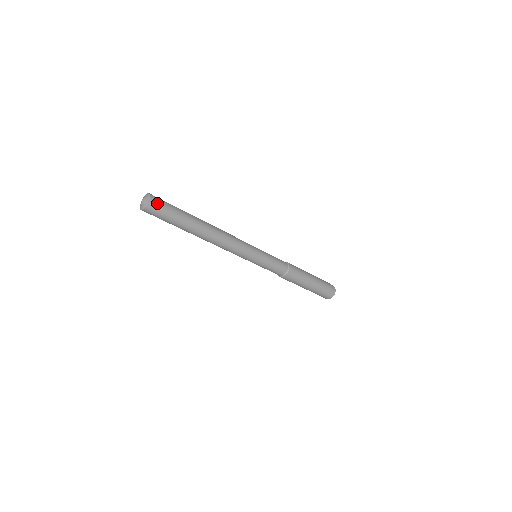
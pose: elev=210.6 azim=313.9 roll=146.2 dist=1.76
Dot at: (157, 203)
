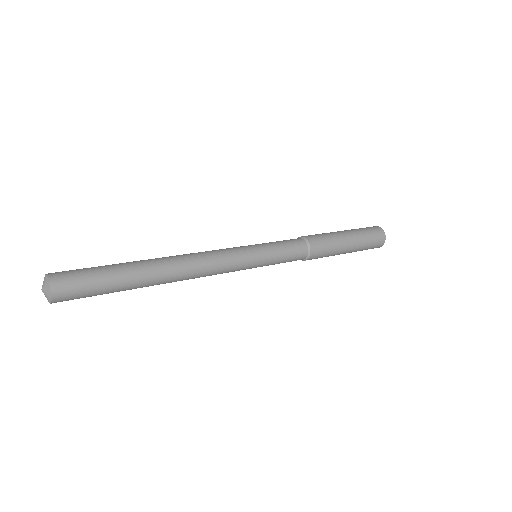
Dot at: (65, 285)
